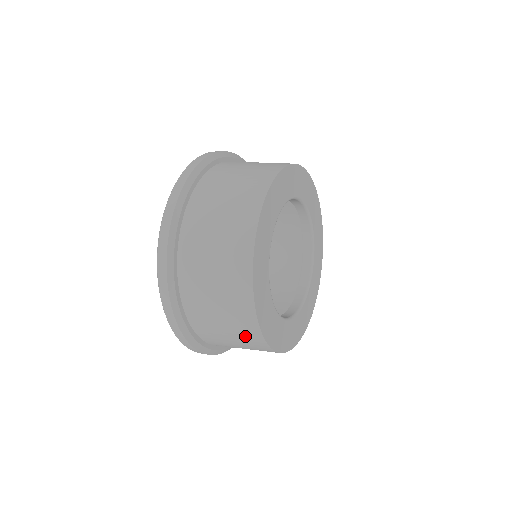
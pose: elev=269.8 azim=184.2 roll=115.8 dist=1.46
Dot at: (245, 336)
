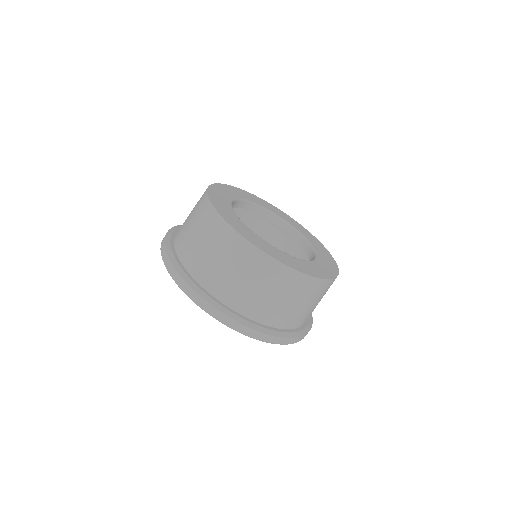
Dot at: (264, 273)
